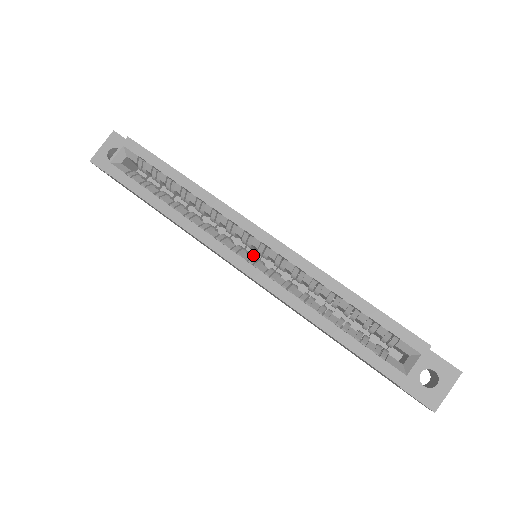
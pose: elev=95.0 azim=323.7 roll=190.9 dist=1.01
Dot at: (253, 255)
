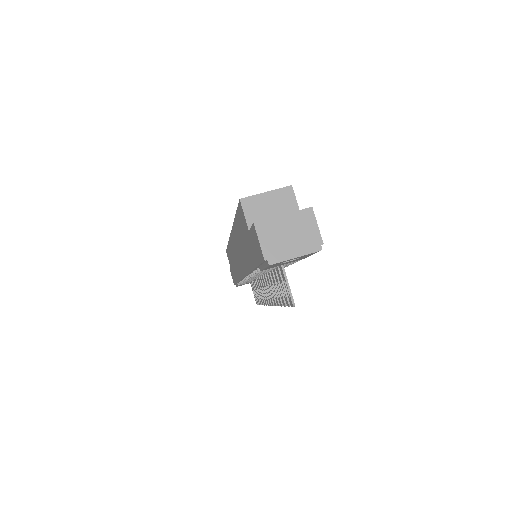
Dot at: occluded
